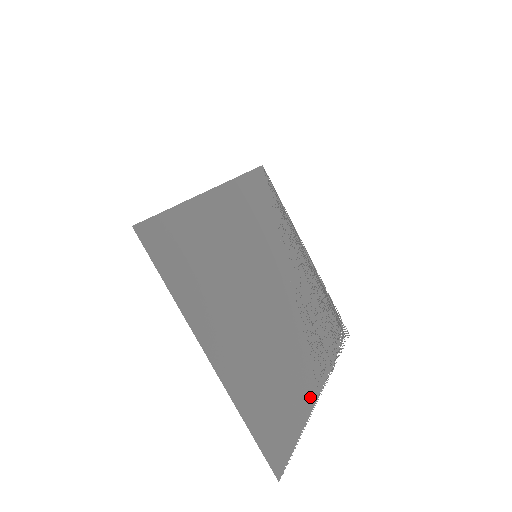
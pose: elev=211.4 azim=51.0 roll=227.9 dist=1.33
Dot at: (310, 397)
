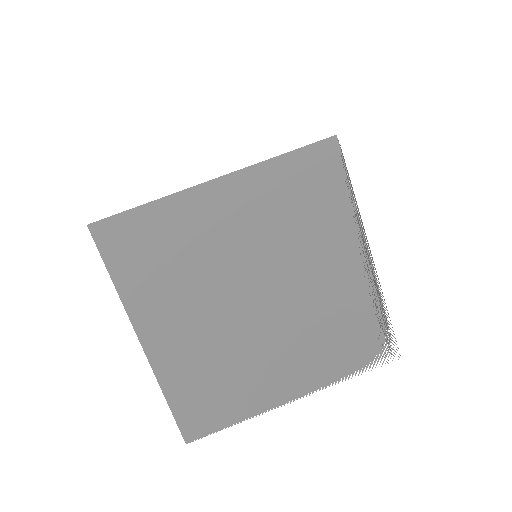
Dot at: (271, 400)
